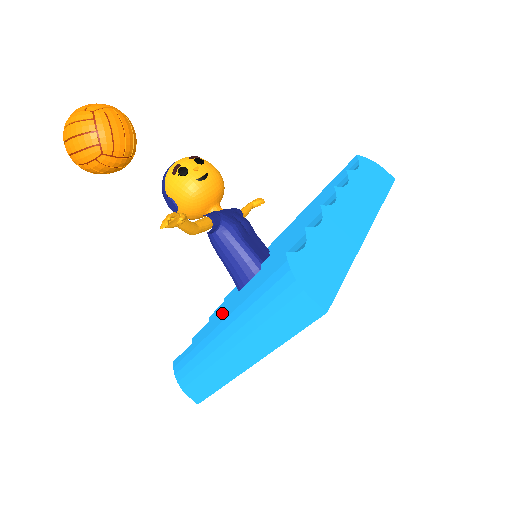
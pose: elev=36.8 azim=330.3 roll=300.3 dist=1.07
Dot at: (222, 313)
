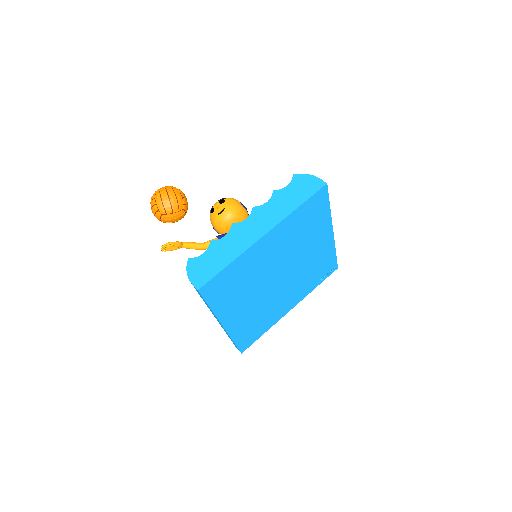
Dot at: occluded
